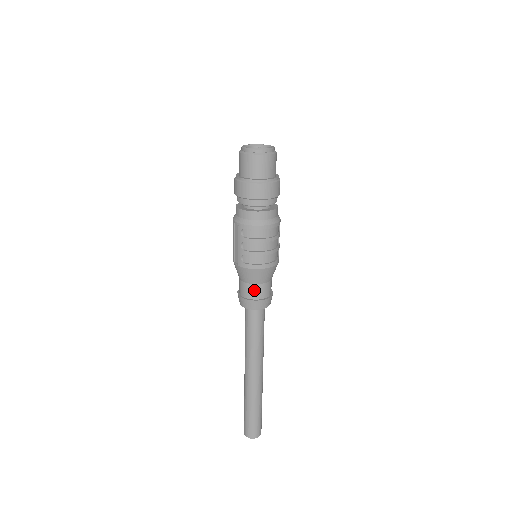
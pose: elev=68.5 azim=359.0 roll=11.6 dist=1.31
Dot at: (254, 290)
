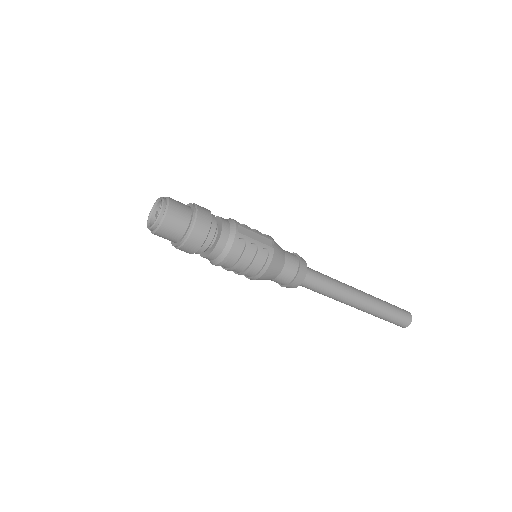
Dot at: occluded
